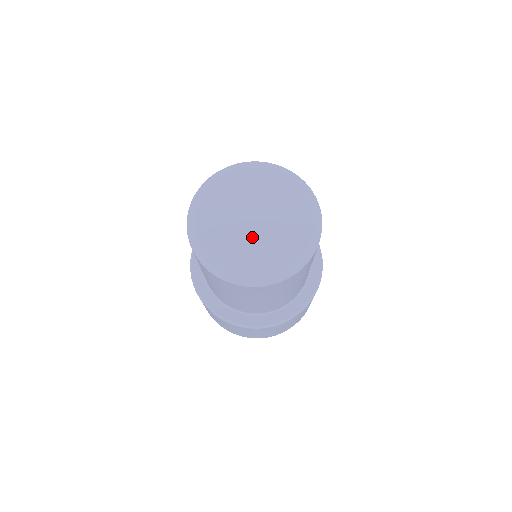
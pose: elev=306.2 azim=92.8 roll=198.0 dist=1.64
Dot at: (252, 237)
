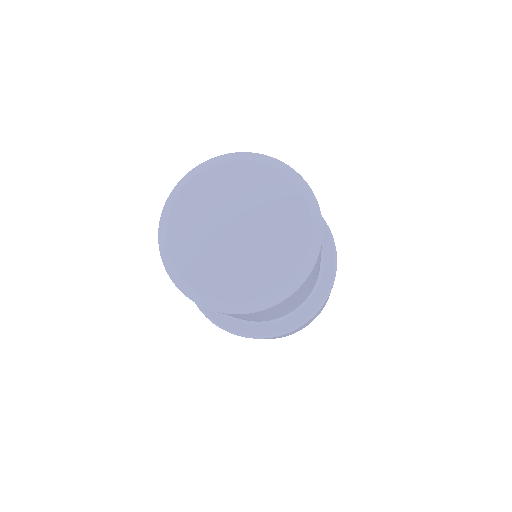
Dot at: (233, 252)
